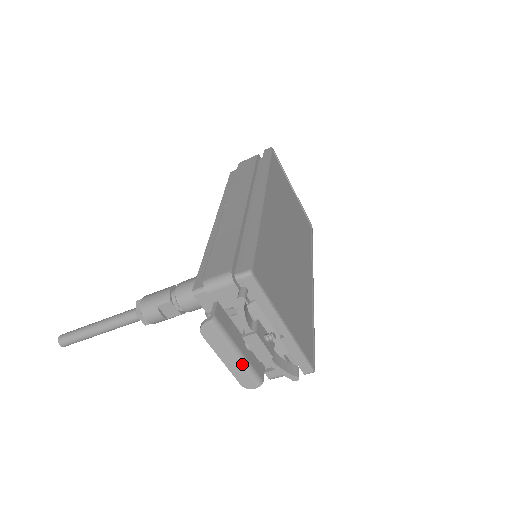
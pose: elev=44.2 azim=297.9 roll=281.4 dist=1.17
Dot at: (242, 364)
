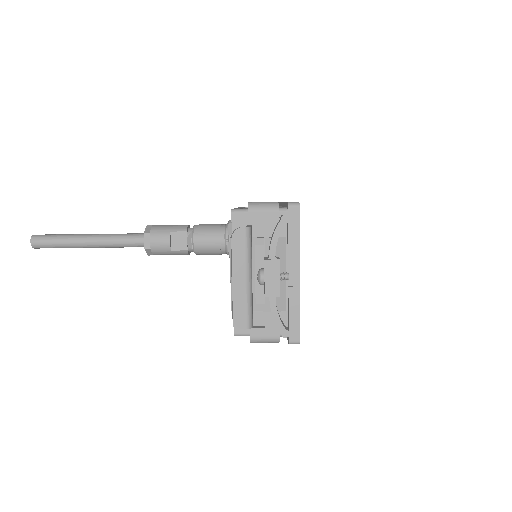
Dot at: (247, 292)
